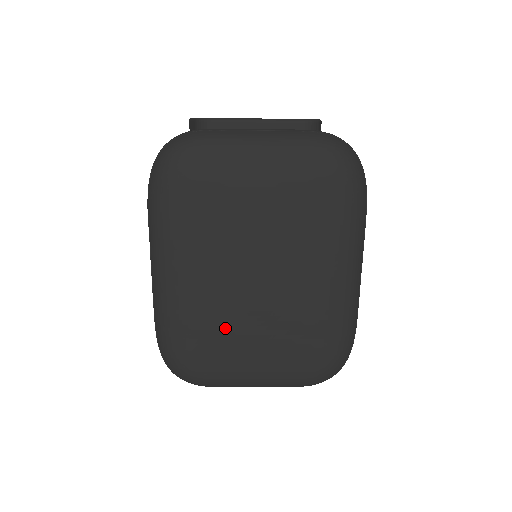
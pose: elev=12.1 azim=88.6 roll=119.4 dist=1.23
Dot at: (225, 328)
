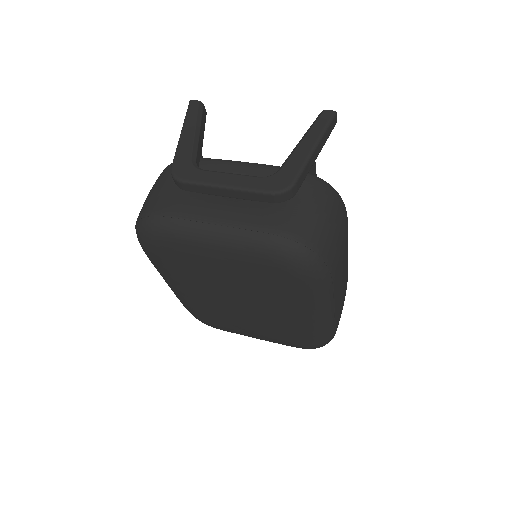
Dot at: (224, 319)
